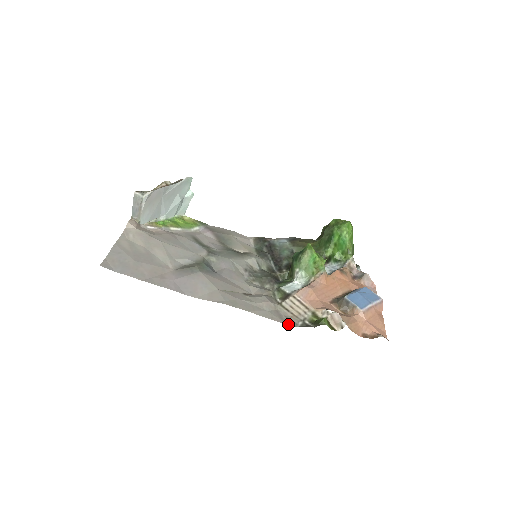
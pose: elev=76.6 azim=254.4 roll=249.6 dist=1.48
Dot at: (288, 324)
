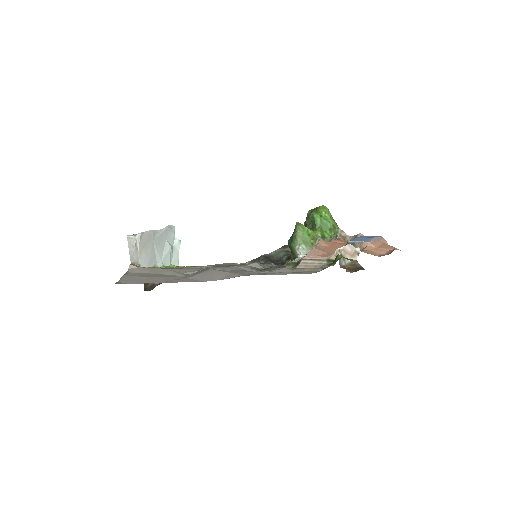
Dot at: (309, 273)
